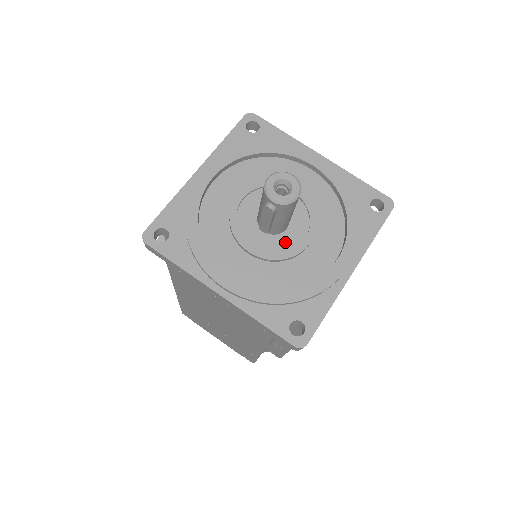
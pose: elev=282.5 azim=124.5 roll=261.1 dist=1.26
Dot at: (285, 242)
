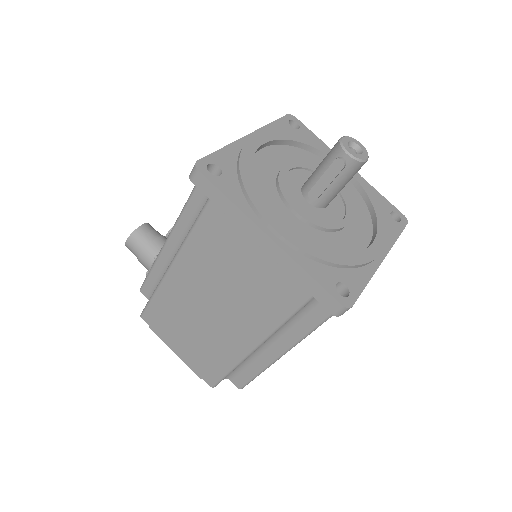
Dot at: (326, 216)
